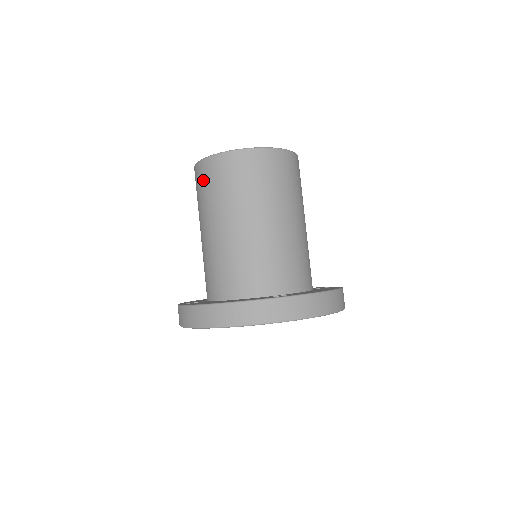
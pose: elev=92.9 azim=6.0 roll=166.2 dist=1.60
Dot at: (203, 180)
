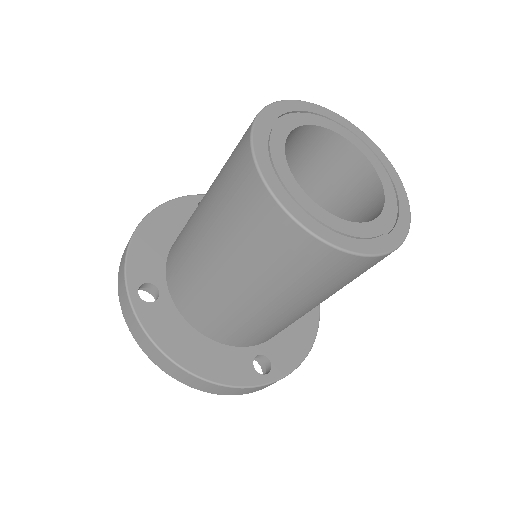
Dot at: (260, 228)
